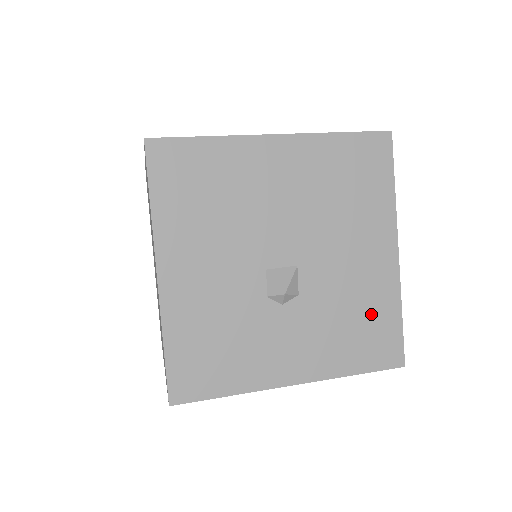
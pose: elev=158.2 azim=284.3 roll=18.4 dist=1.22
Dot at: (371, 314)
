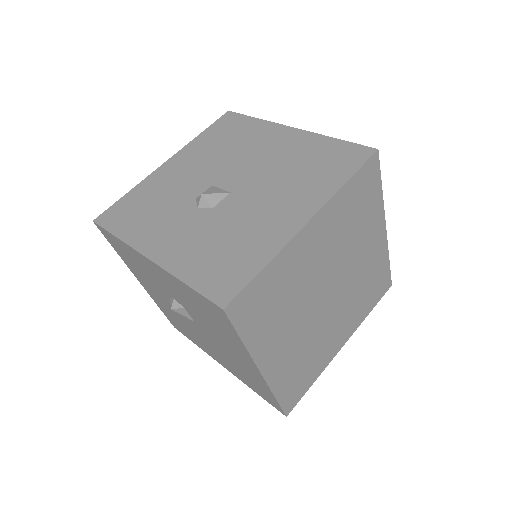
Dot at: (242, 250)
